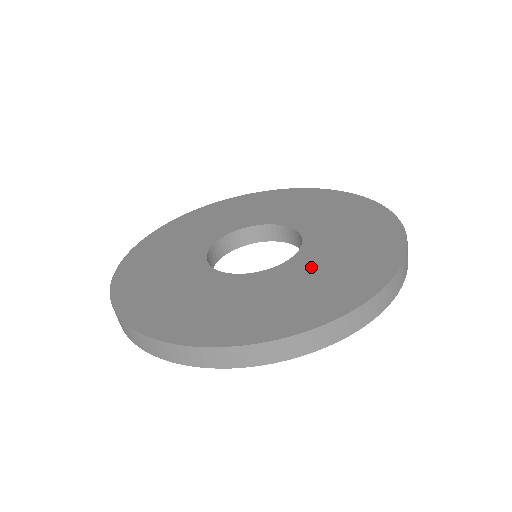
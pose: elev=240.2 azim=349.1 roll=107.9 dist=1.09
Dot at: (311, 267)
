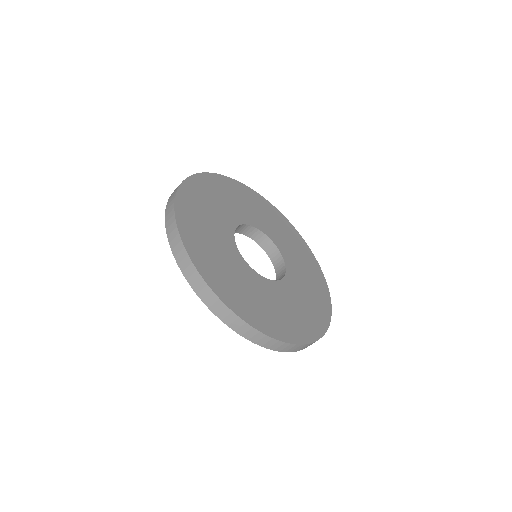
Dot at: (284, 297)
